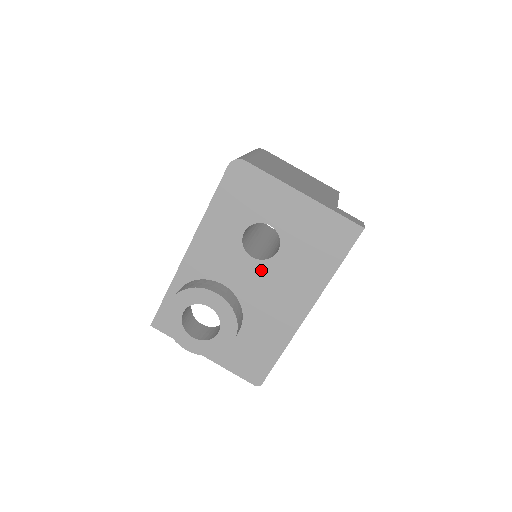
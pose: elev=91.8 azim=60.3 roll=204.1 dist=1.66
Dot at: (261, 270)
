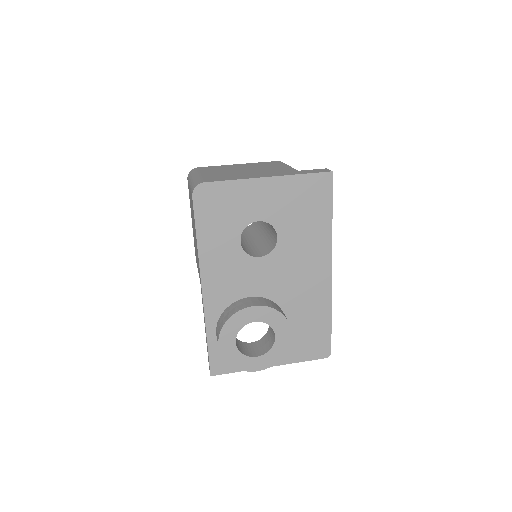
Dot at: (273, 262)
